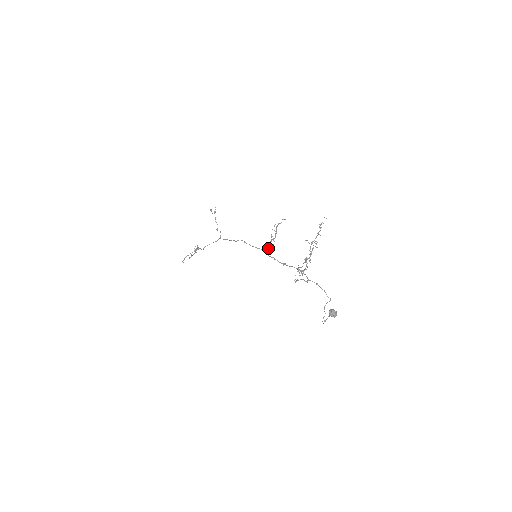
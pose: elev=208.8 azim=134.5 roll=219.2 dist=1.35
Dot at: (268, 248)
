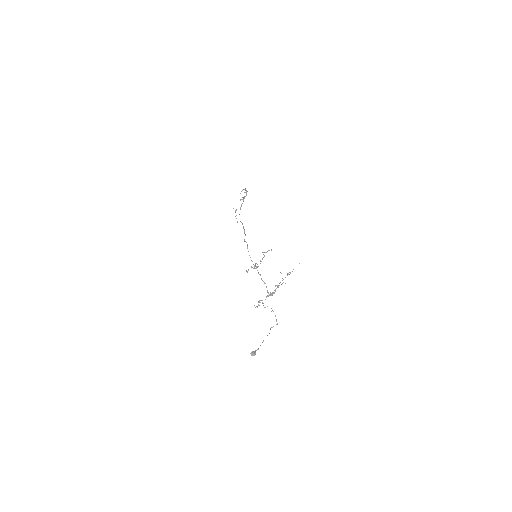
Dot at: (253, 268)
